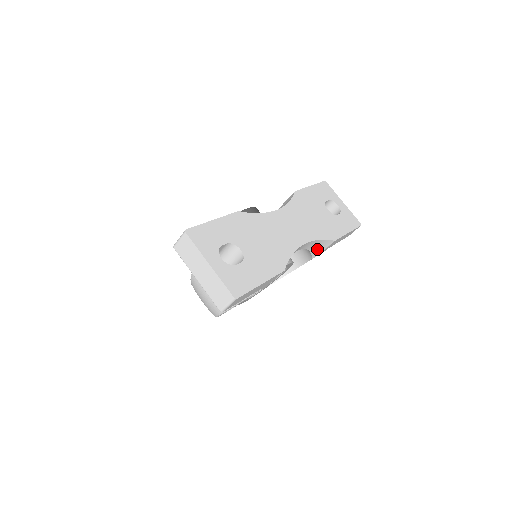
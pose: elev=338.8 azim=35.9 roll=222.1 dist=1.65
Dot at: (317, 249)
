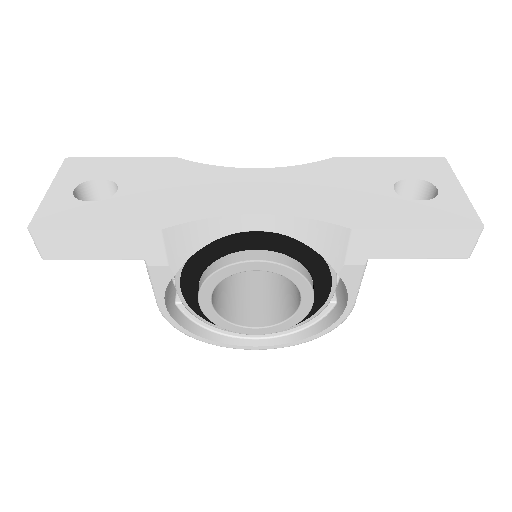
Dot at: (328, 247)
